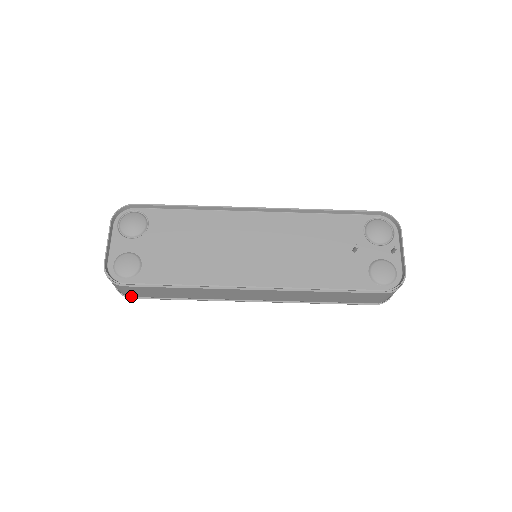
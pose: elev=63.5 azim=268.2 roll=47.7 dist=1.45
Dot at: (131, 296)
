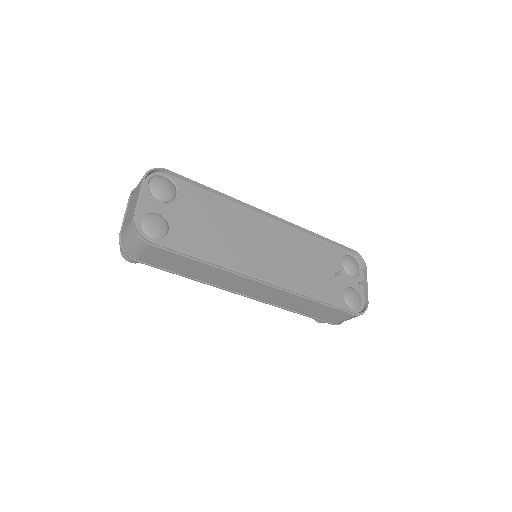
Dot at: (137, 258)
